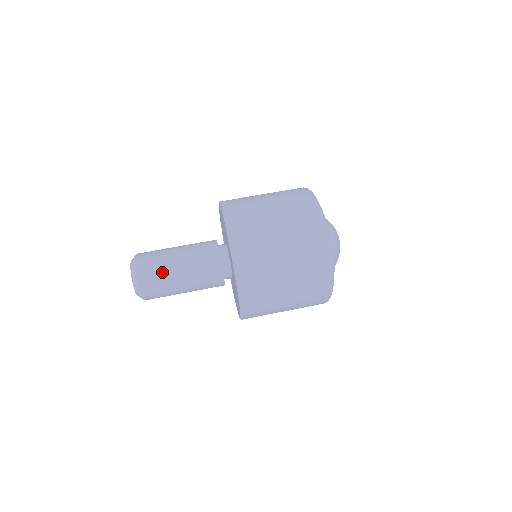
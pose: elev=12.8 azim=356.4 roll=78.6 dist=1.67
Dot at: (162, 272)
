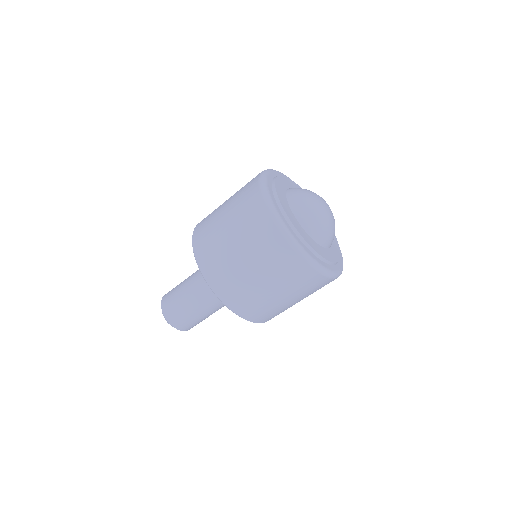
Dot at: (176, 289)
